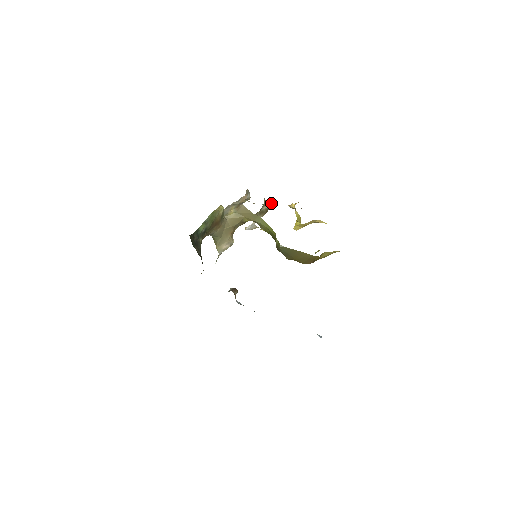
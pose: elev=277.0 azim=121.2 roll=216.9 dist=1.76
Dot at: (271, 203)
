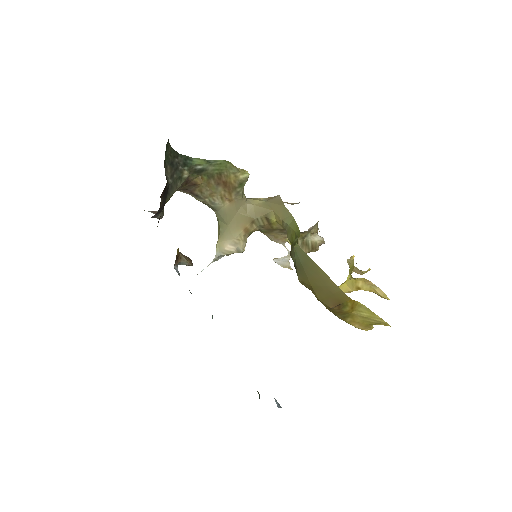
Dot at: occluded
